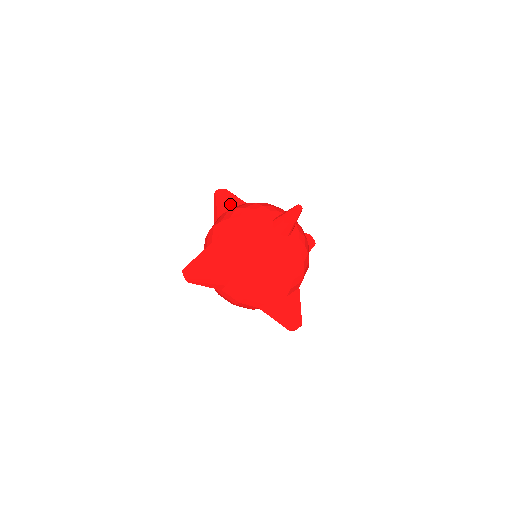
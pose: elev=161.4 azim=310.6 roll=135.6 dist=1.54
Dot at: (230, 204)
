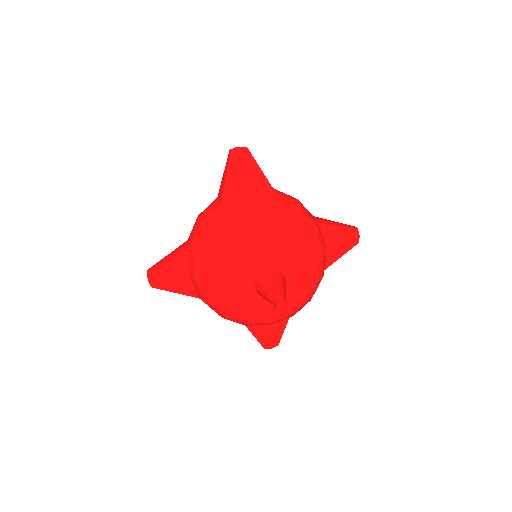
Dot at: (240, 184)
